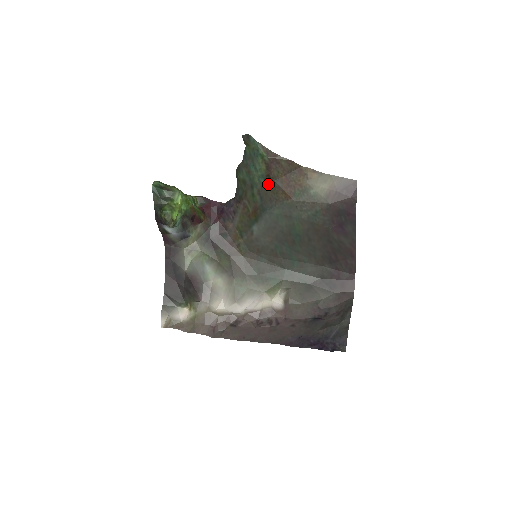
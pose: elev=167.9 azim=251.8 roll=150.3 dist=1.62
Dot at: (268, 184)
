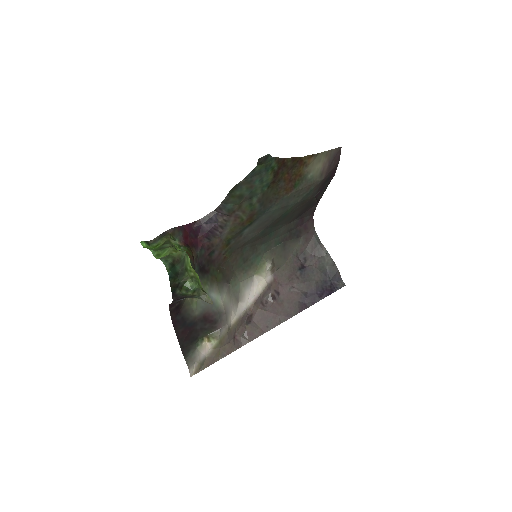
Dot at: (271, 189)
